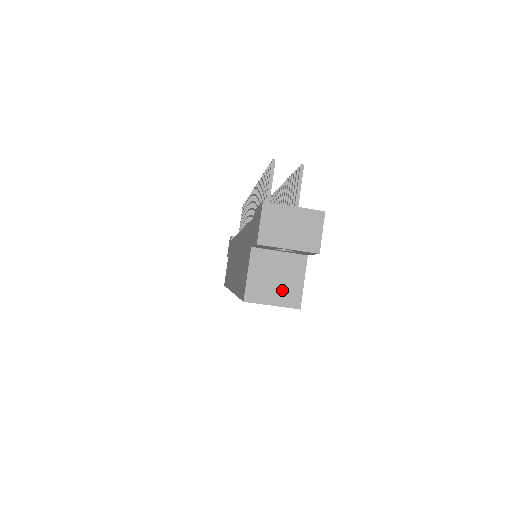
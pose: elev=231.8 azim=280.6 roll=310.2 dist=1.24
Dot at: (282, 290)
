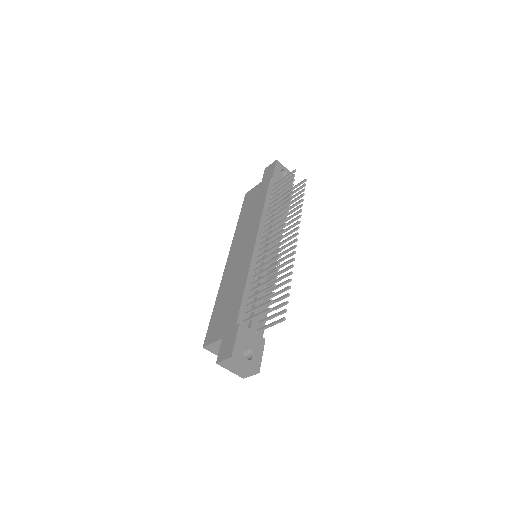
Dot at: occluded
